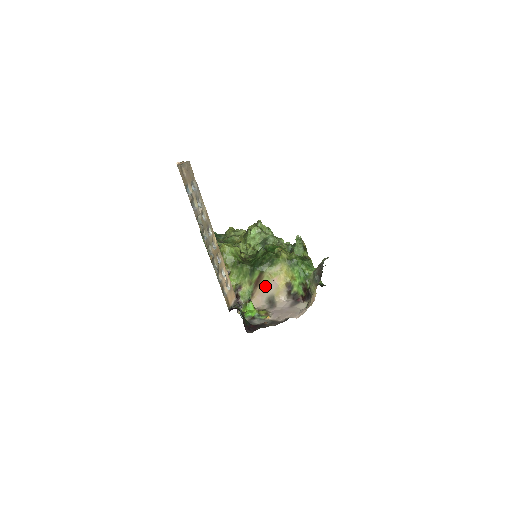
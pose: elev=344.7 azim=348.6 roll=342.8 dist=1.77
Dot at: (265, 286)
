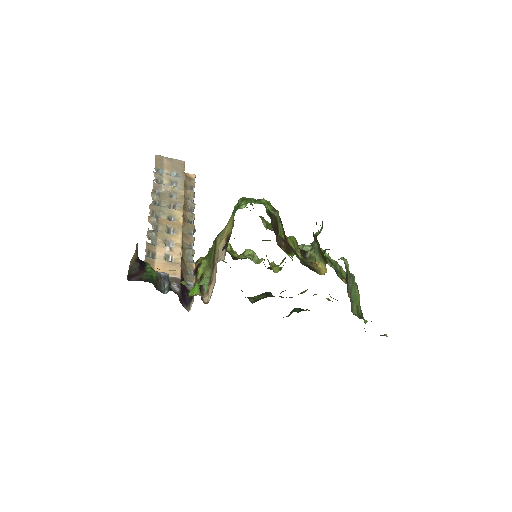
Dot at: occluded
